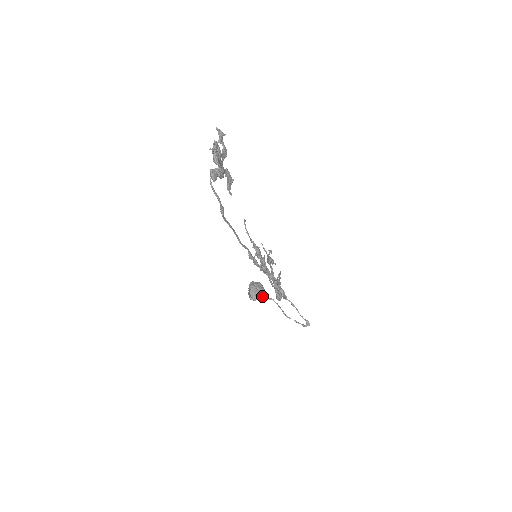
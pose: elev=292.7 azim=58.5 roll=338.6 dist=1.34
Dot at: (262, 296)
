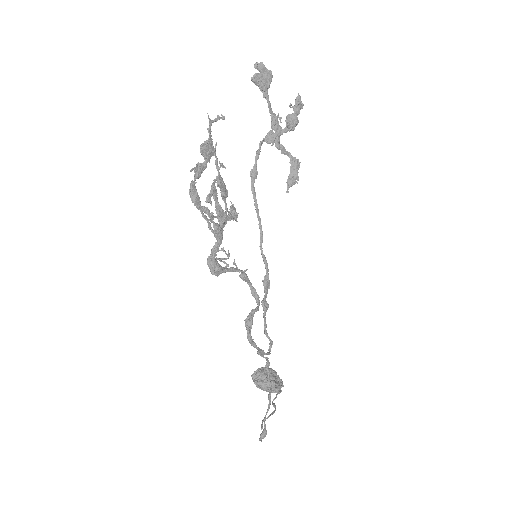
Dot at: (266, 387)
